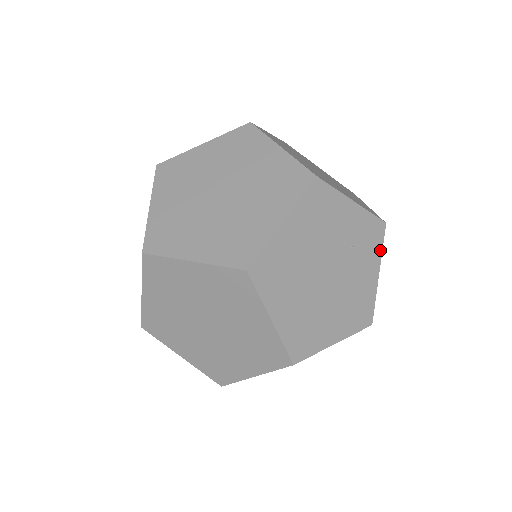
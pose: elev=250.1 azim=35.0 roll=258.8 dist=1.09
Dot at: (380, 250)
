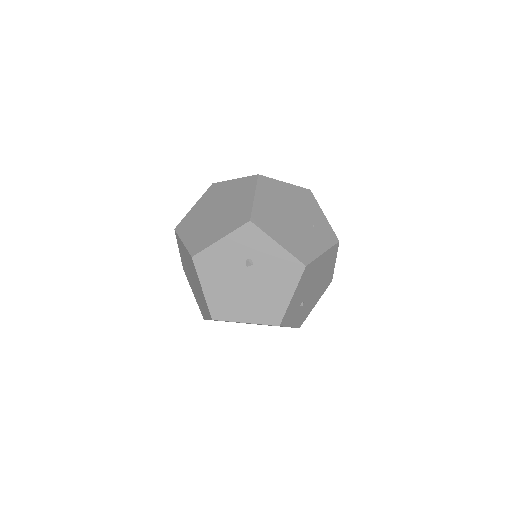
Dot at: (330, 246)
